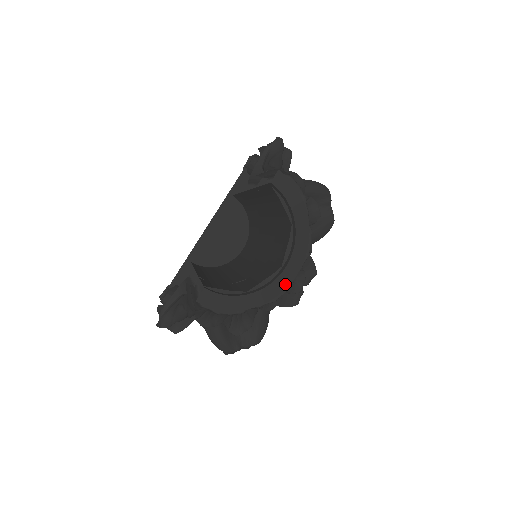
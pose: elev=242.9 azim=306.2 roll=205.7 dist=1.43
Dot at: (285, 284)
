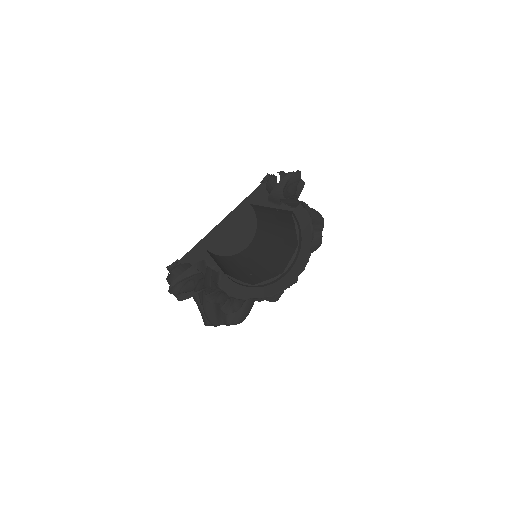
Dot at: (282, 286)
